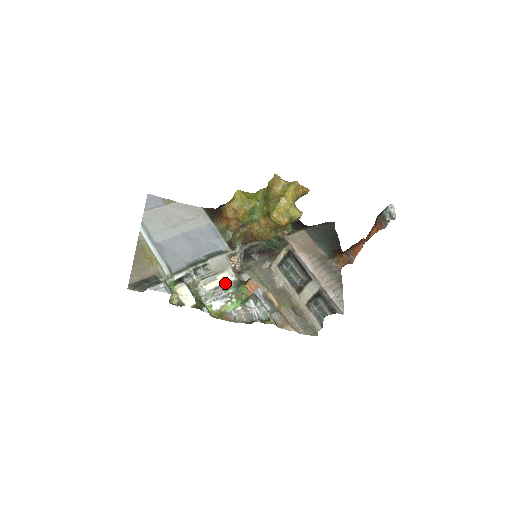
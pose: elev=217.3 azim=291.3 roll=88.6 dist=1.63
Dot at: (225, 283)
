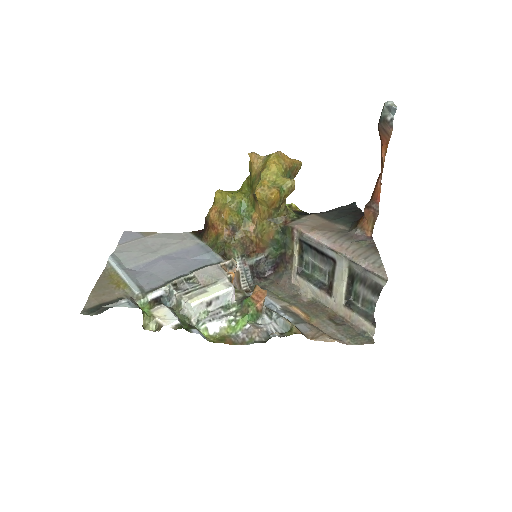
Dot at: (220, 295)
